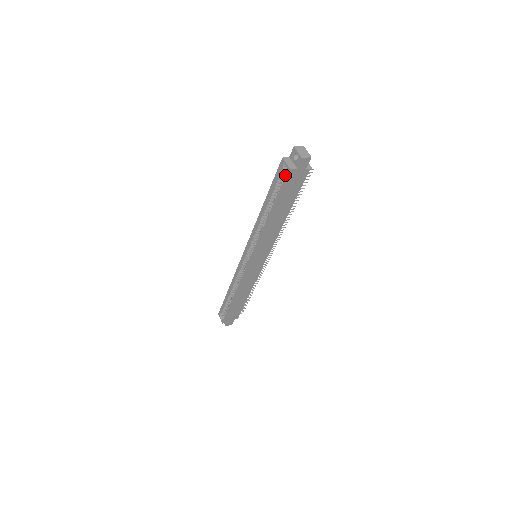
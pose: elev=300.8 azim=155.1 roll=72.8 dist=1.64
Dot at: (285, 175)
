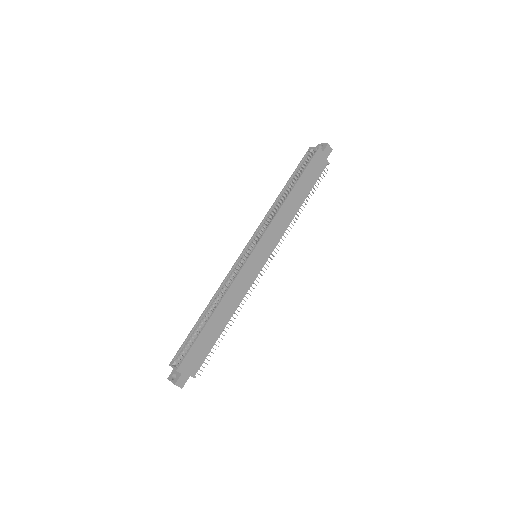
Dot at: (312, 157)
